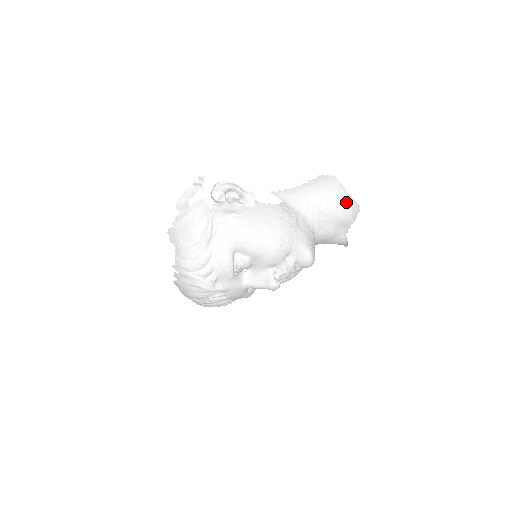
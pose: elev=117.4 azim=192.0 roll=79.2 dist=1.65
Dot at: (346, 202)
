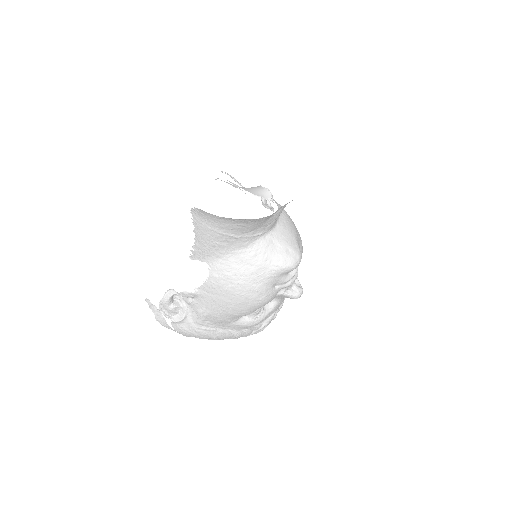
Dot at: (245, 221)
